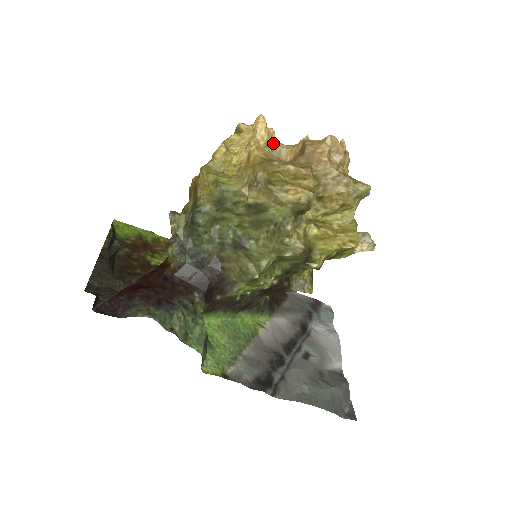
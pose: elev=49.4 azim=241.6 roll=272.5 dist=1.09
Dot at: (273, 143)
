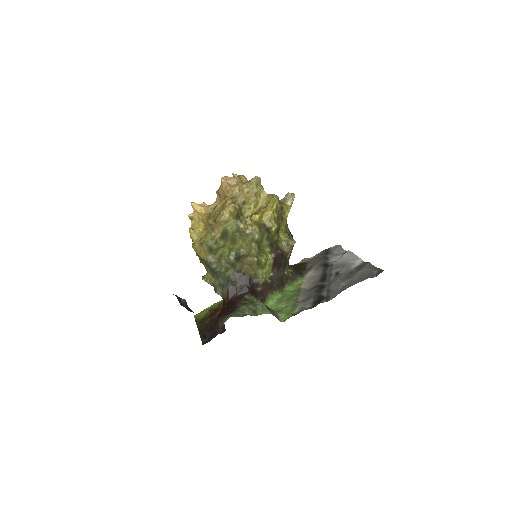
Dot at: (208, 207)
